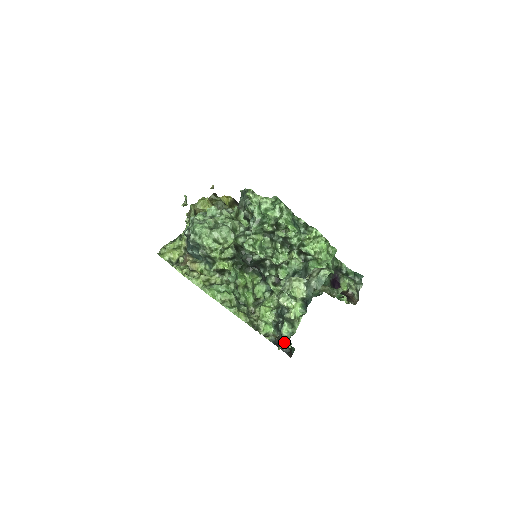
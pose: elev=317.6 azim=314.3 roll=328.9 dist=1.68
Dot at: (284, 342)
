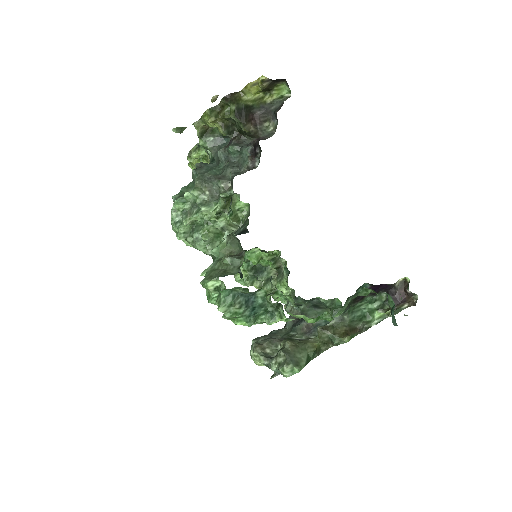
Dot at: occluded
